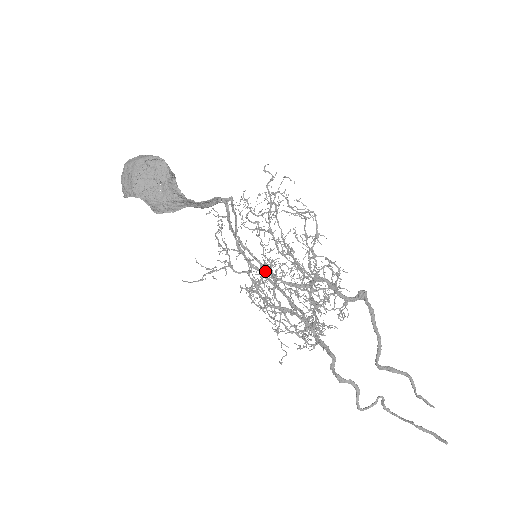
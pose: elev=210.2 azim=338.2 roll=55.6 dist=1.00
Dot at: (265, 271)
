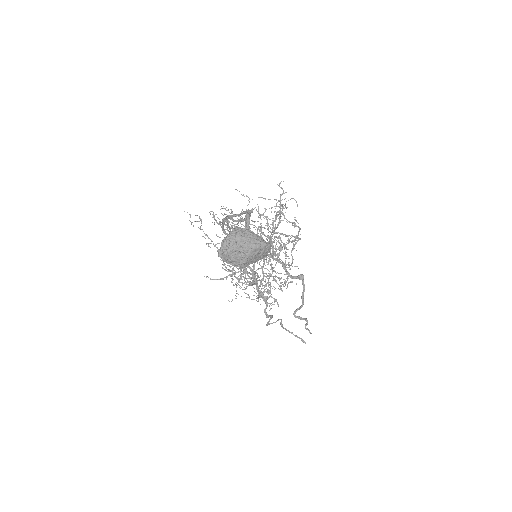
Dot at: occluded
